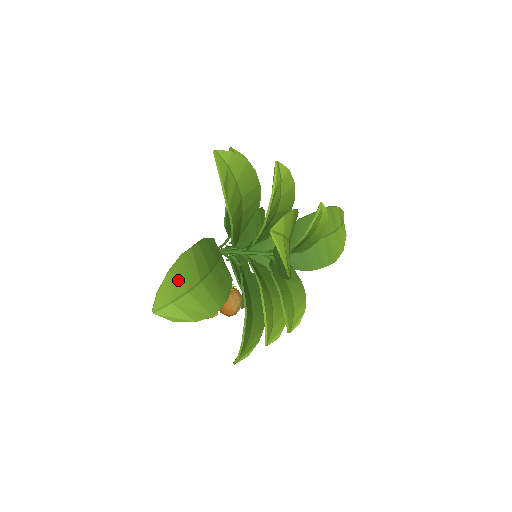
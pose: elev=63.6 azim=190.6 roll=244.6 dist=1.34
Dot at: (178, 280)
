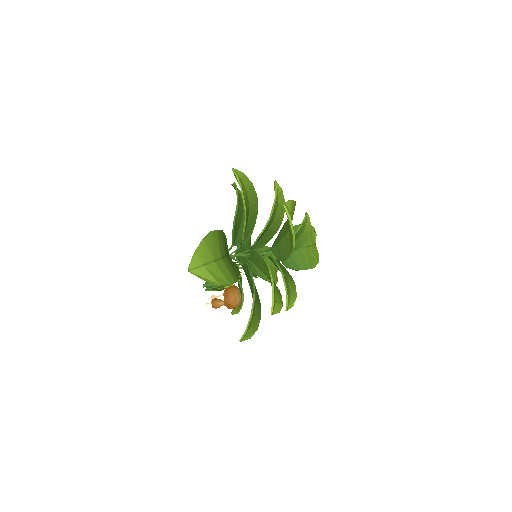
Dot at: (208, 249)
